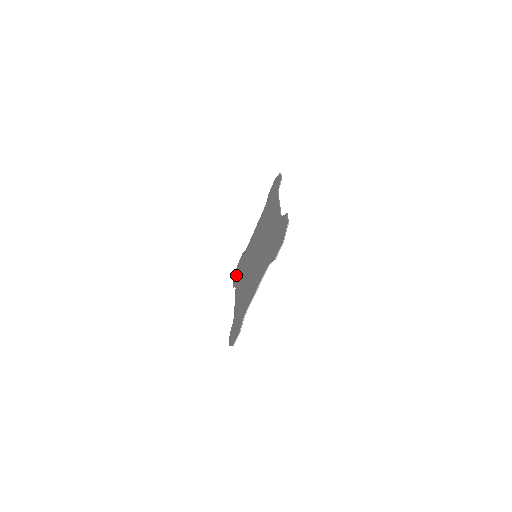
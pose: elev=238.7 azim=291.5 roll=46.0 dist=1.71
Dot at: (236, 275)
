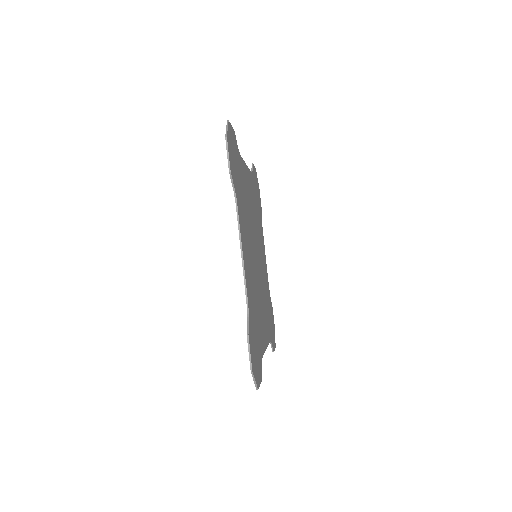
Dot at: occluded
